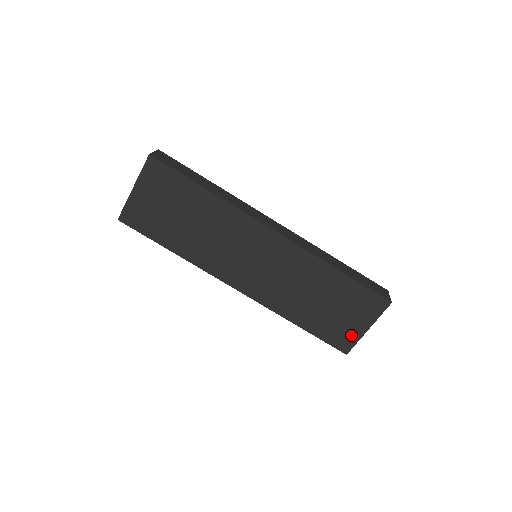
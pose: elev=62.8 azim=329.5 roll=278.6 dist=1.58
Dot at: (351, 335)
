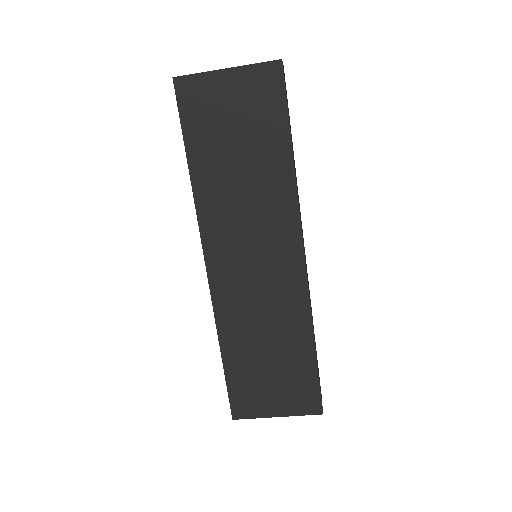
Dot at: (257, 407)
